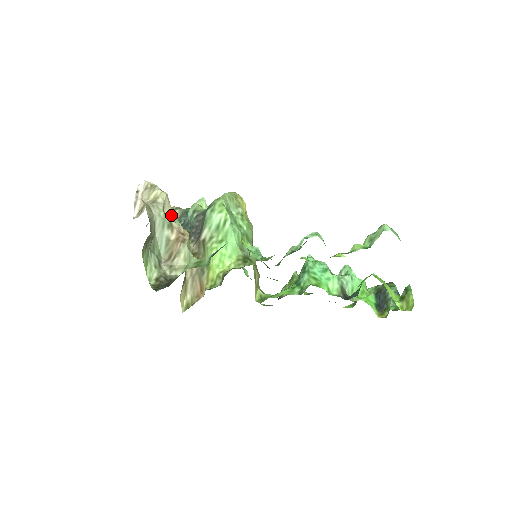
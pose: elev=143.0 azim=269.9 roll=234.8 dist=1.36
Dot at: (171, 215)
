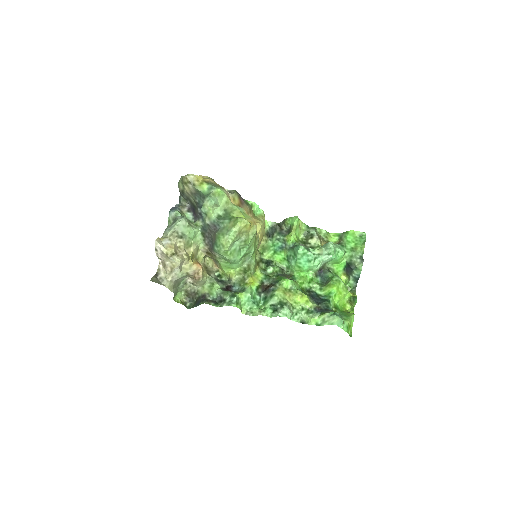
Dot at: (187, 263)
